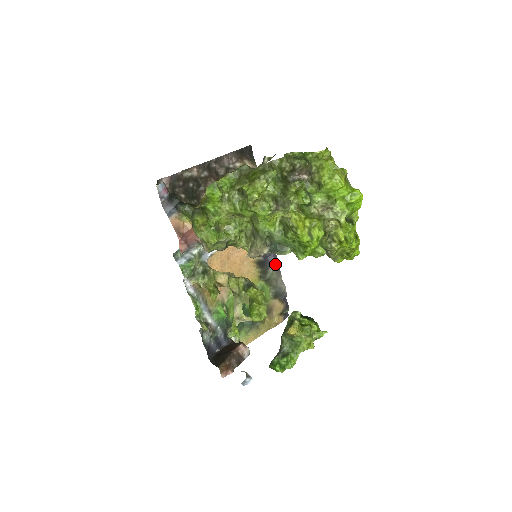
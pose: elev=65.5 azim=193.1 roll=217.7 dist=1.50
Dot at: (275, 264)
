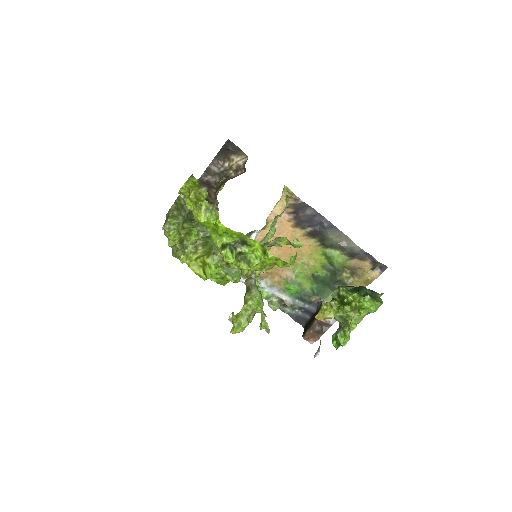
Dot at: (330, 228)
